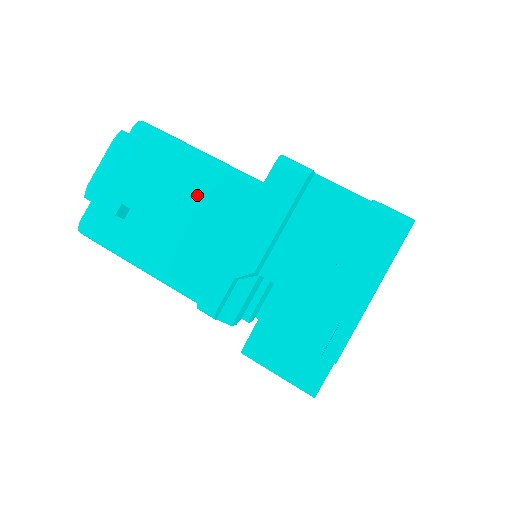
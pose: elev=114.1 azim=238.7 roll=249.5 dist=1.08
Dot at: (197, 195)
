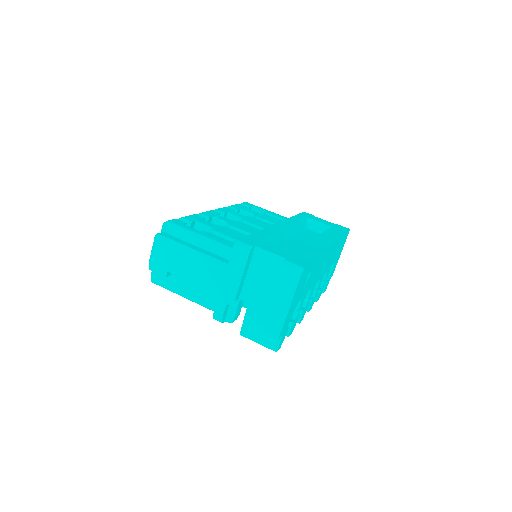
Dot at: (201, 264)
